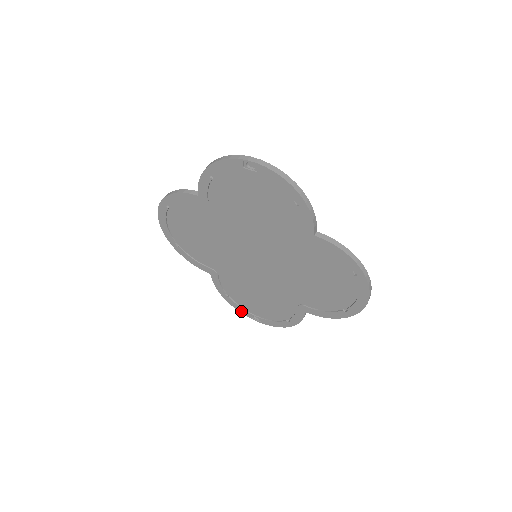
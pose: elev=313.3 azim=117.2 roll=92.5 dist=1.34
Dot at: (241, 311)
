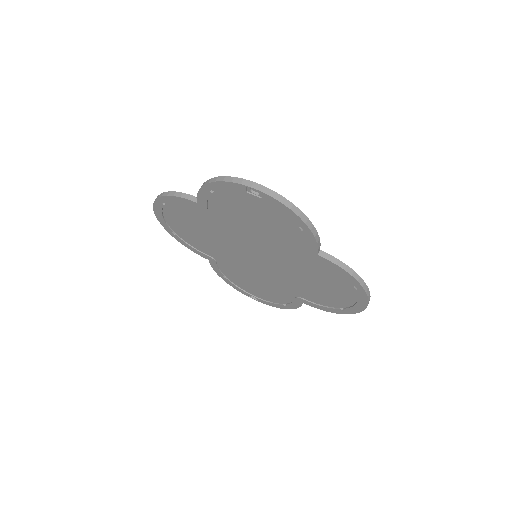
Dot at: (239, 290)
